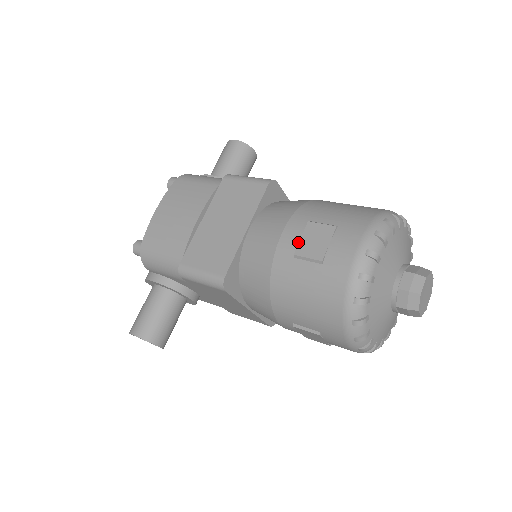
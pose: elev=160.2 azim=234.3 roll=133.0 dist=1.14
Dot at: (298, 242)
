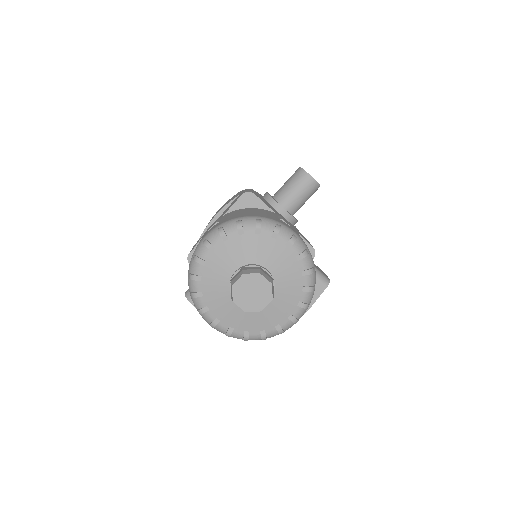
Dot at: (205, 232)
